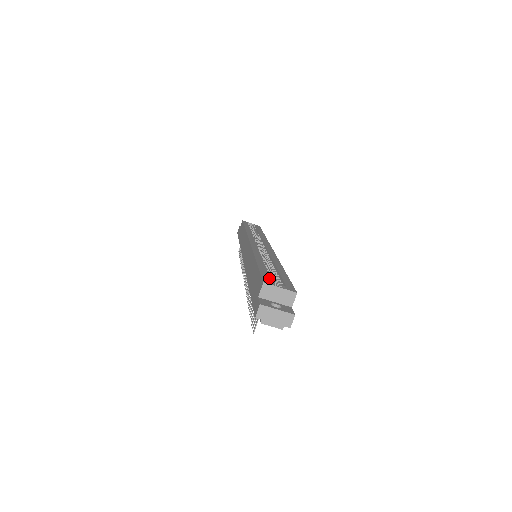
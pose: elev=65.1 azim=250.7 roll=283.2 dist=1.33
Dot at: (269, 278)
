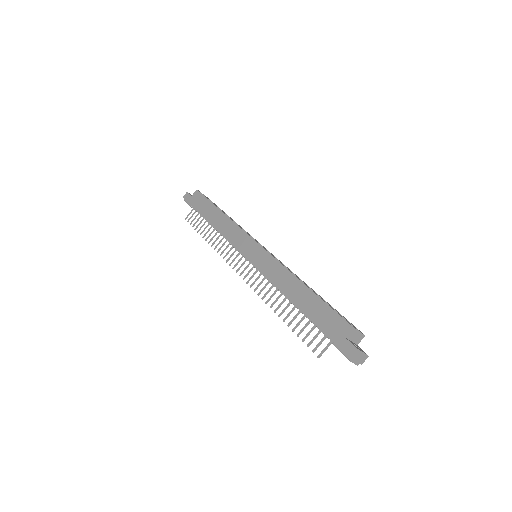
Dot at: occluded
